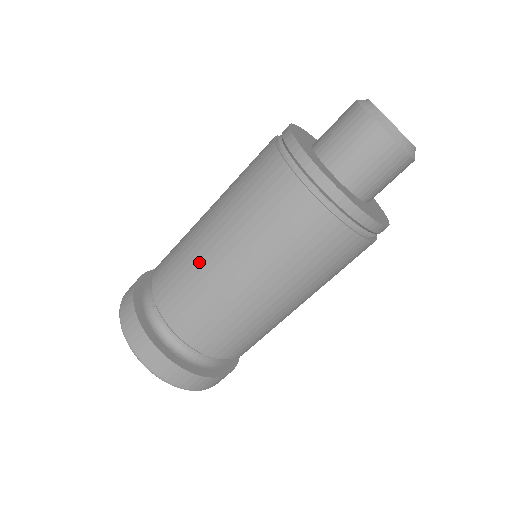
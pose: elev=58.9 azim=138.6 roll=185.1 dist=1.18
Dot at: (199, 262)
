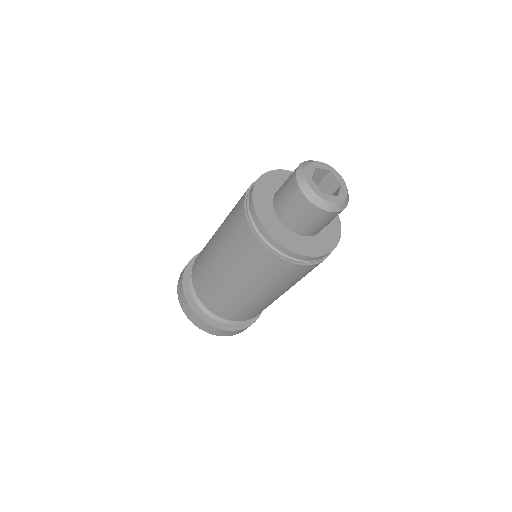
Dot at: (237, 299)
